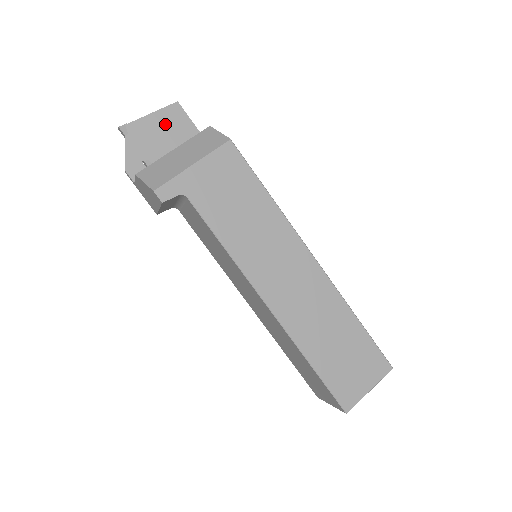
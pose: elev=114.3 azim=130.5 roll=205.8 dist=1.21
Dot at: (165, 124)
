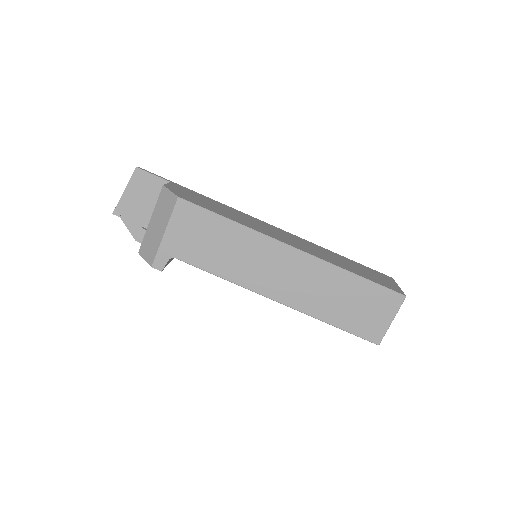
Dot at: (139, 191)
